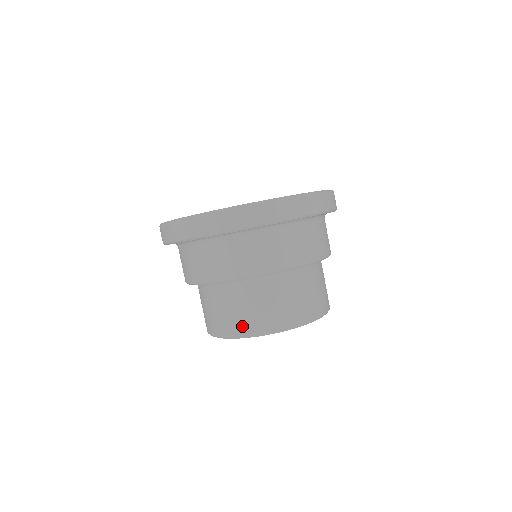
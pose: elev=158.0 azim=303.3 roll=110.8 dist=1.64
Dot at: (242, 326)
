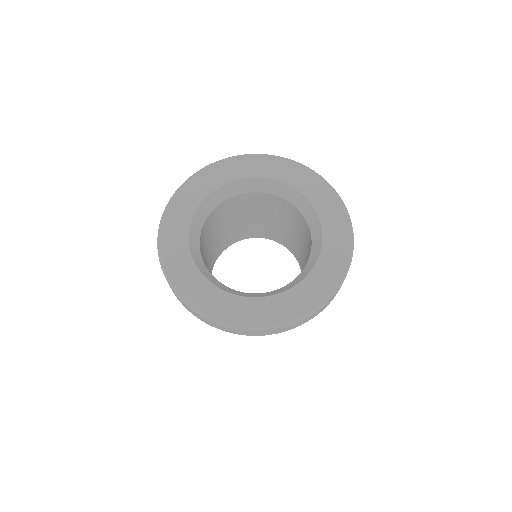
Dot at: occluded
